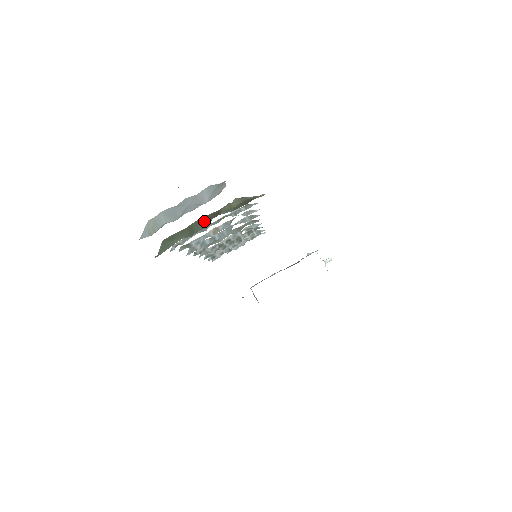
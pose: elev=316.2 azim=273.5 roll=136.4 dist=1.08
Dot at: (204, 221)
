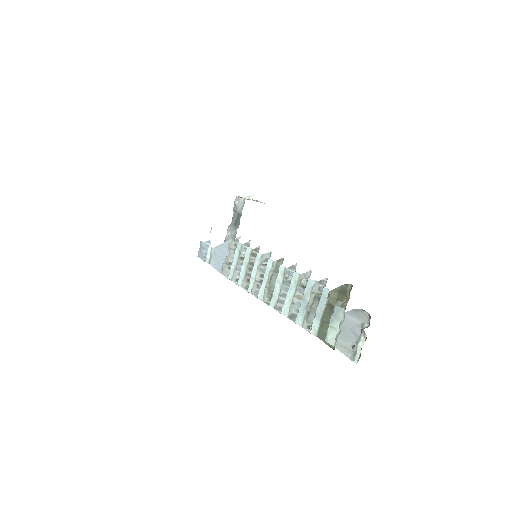
Dot at: occluded
